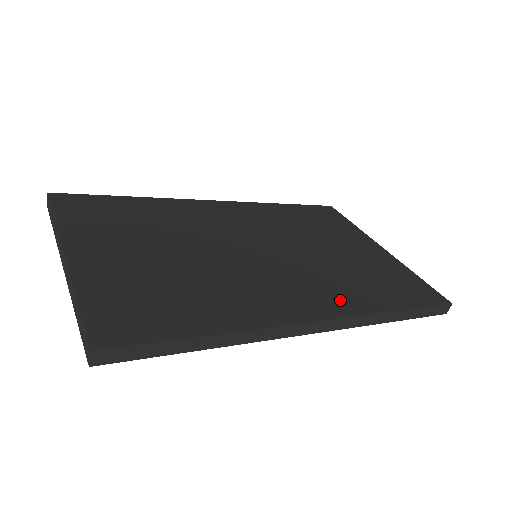
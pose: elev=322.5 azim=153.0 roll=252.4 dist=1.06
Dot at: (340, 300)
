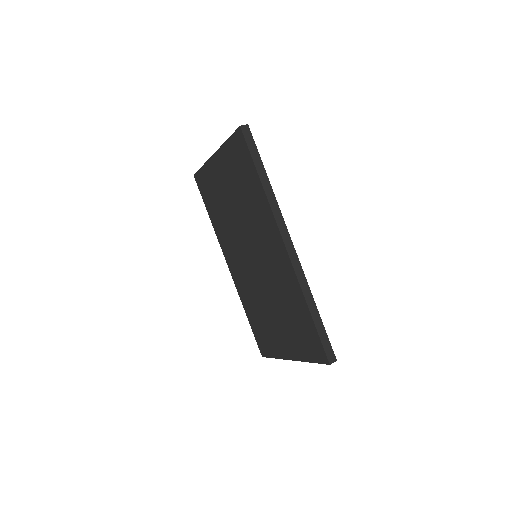
Dot at: occluded
